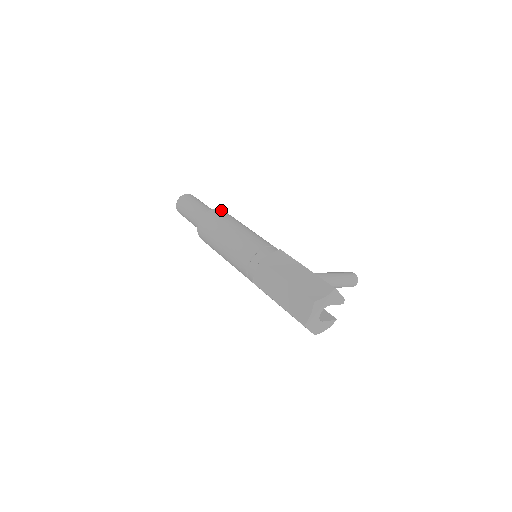
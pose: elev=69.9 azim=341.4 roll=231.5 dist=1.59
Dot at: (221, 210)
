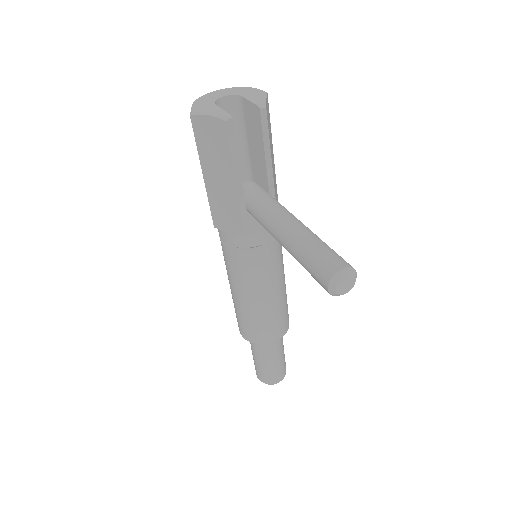
Dot at: occluded
